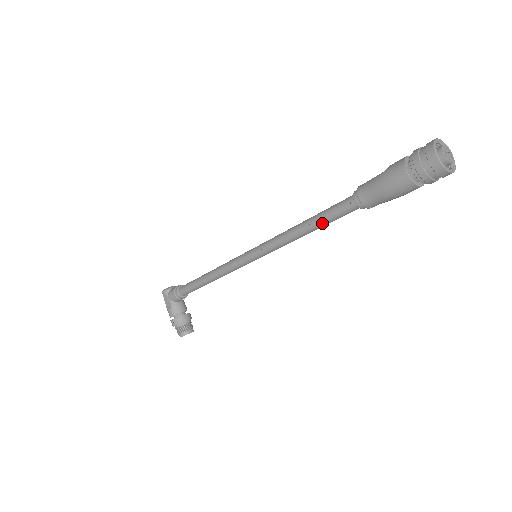
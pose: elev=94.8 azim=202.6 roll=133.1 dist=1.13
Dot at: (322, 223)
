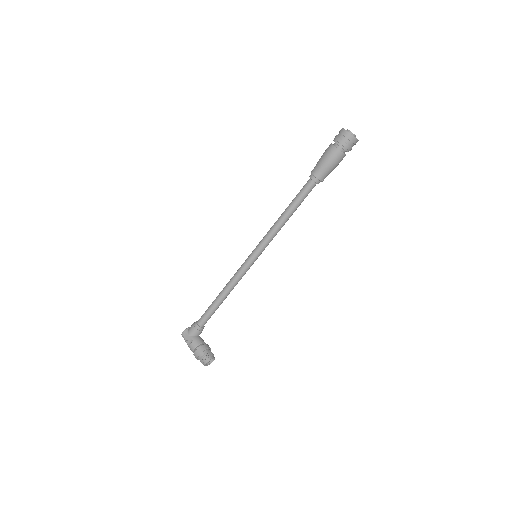
Dot at: (296, 204)
